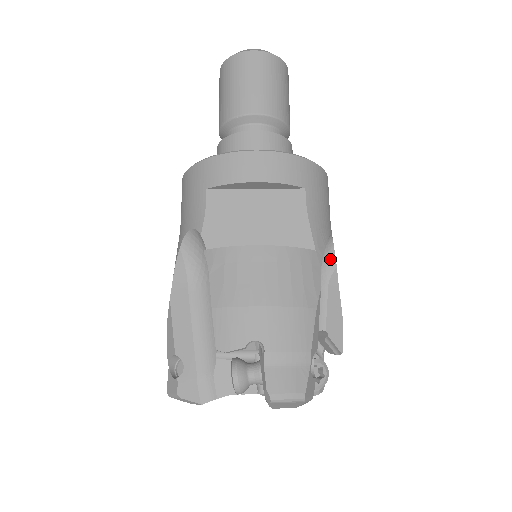
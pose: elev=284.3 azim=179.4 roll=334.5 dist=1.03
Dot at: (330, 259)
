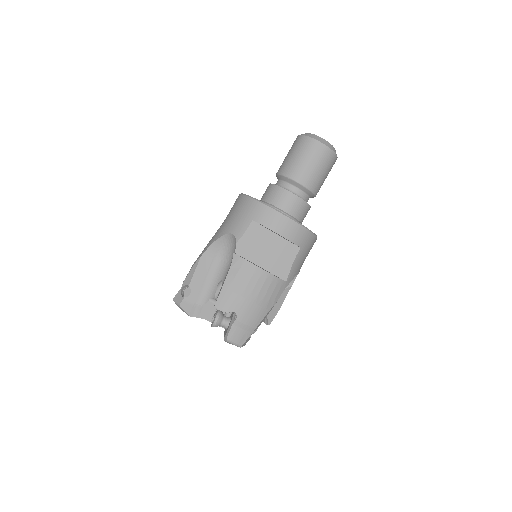
Dot at: (292, 280)
